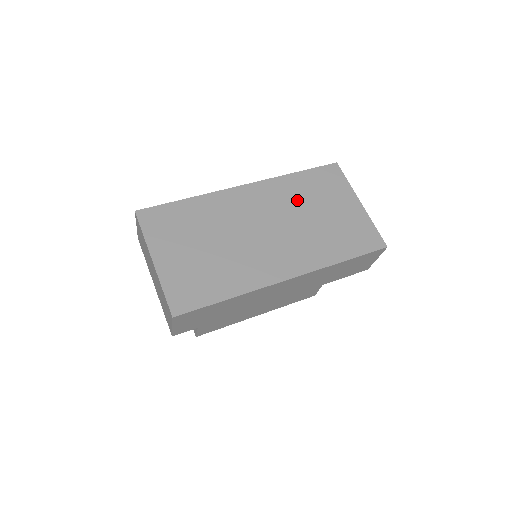
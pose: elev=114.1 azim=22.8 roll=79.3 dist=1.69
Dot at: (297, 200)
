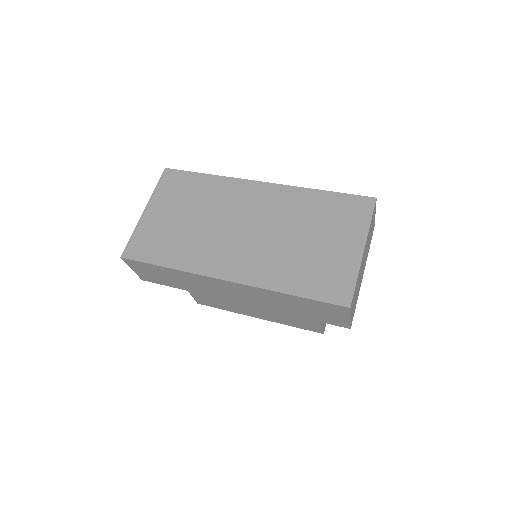
Dot at: (298, 216)
